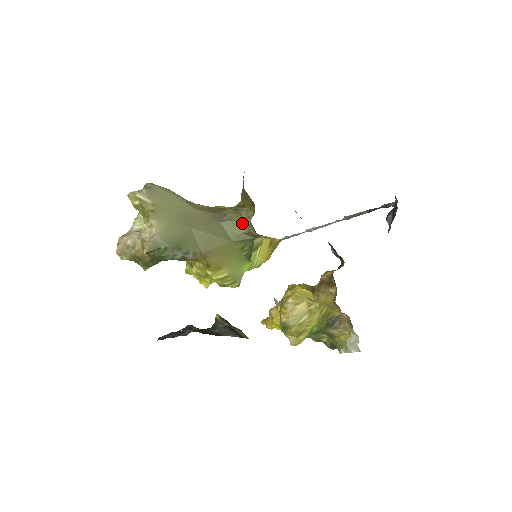
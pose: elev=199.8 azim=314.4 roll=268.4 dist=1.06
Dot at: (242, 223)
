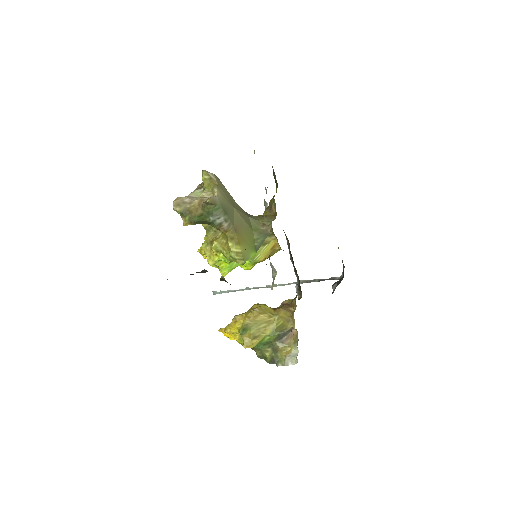
Dot at: (263, 223)
